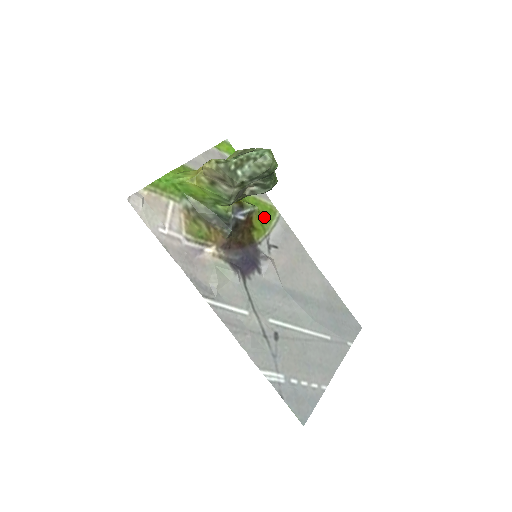
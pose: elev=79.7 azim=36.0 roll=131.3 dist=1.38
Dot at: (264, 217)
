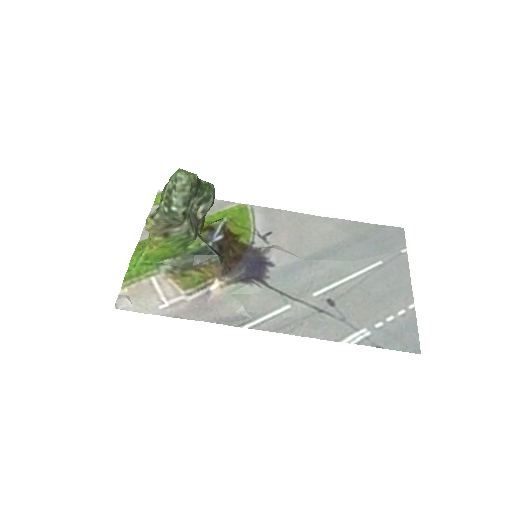
Dot at: (239, 220)
